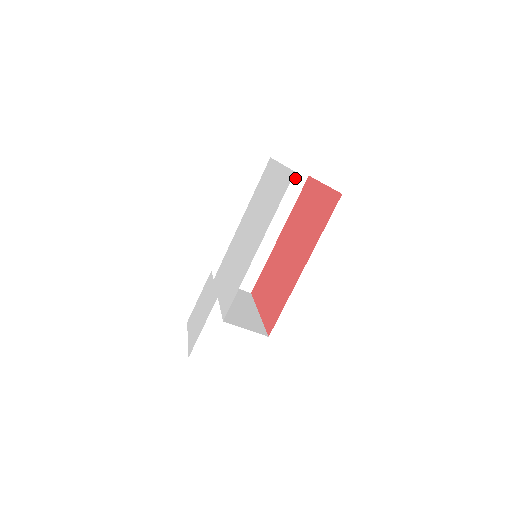
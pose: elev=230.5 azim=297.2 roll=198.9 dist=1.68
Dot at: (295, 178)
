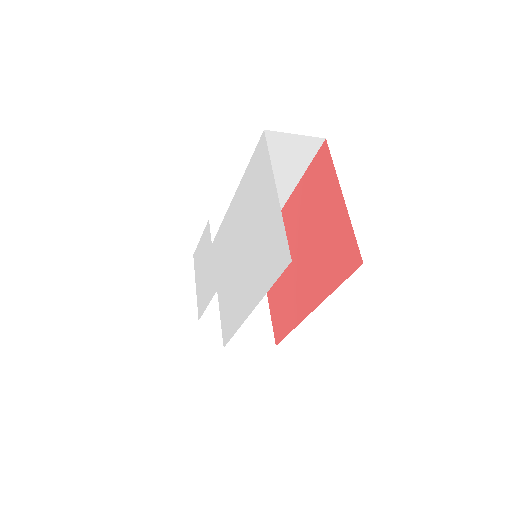
Dot at: (305, 145)
